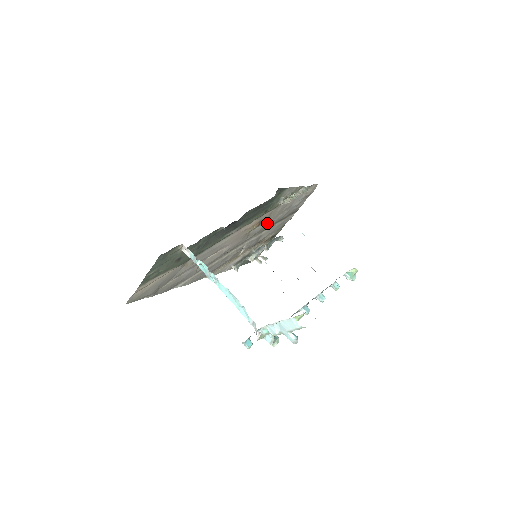
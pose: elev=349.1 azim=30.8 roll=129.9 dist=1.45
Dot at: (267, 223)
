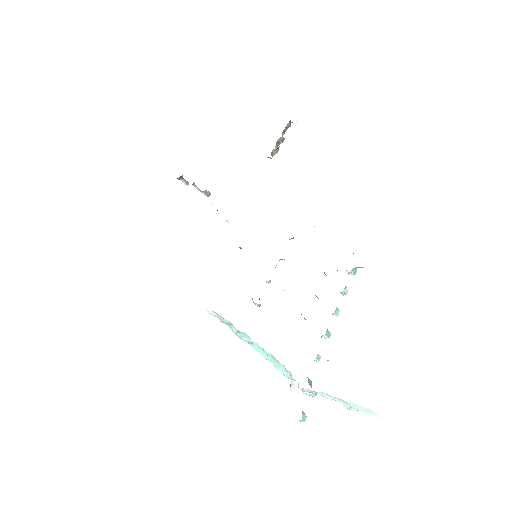
Dot at: occluded
